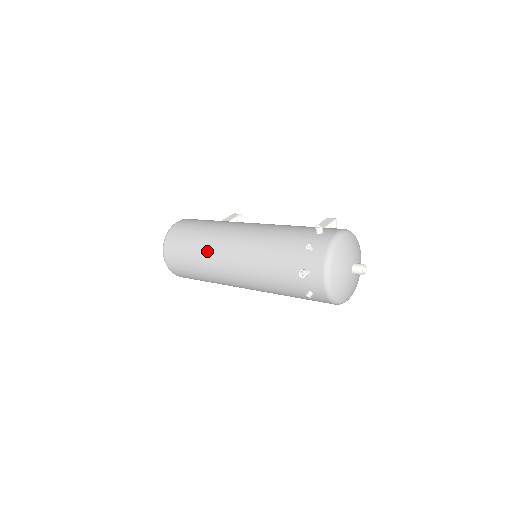
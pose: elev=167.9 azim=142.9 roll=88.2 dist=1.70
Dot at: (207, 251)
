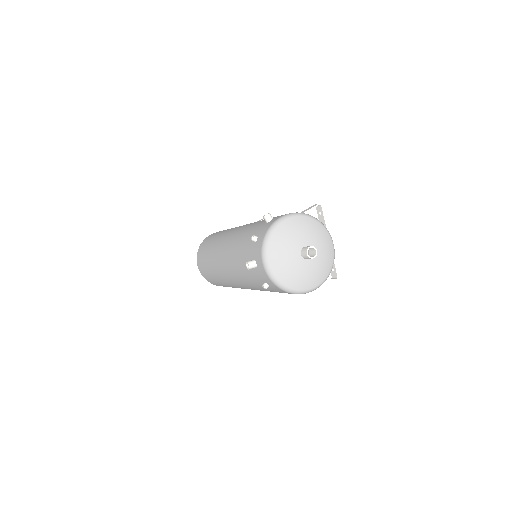
Dot at: (212, 258)
